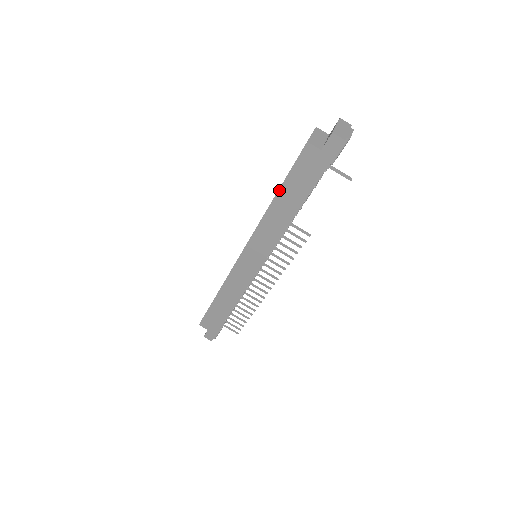
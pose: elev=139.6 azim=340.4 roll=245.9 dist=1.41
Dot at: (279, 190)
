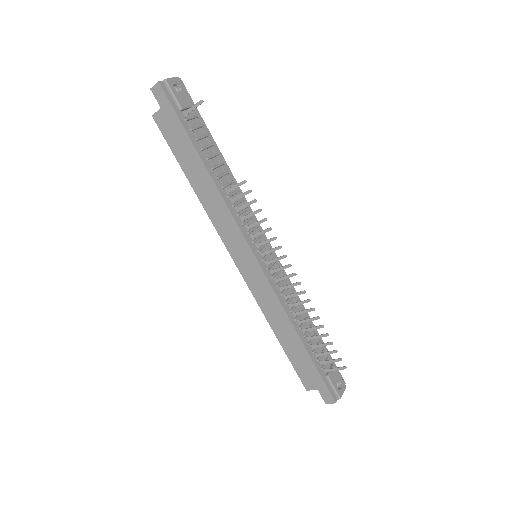
Dot at: (184, 172)
